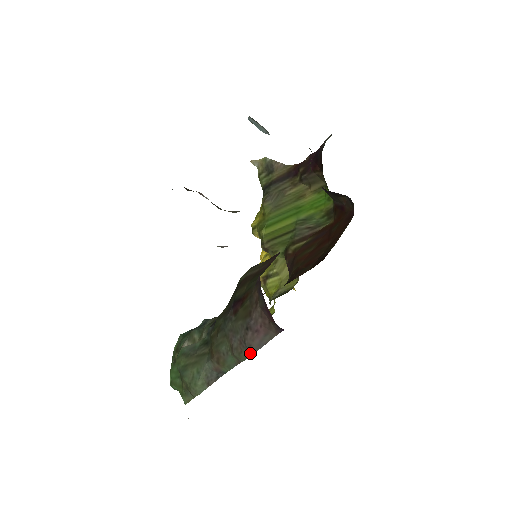
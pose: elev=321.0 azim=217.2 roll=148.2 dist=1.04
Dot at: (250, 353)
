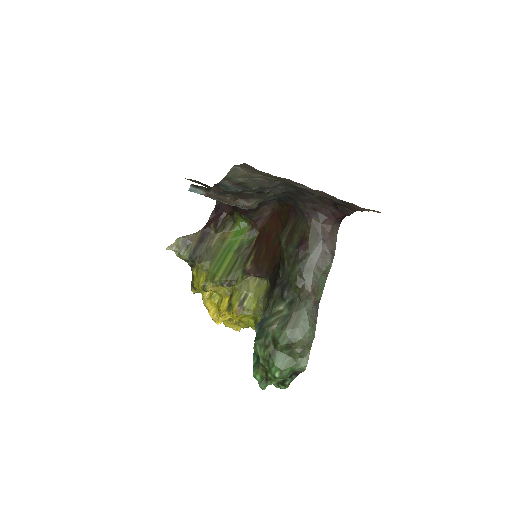
Dot at: (333, 256)
